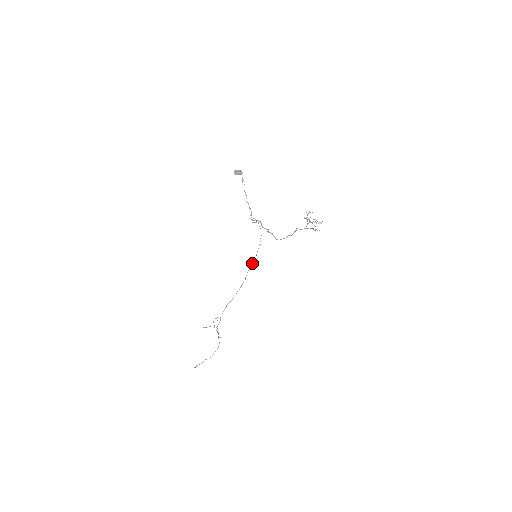
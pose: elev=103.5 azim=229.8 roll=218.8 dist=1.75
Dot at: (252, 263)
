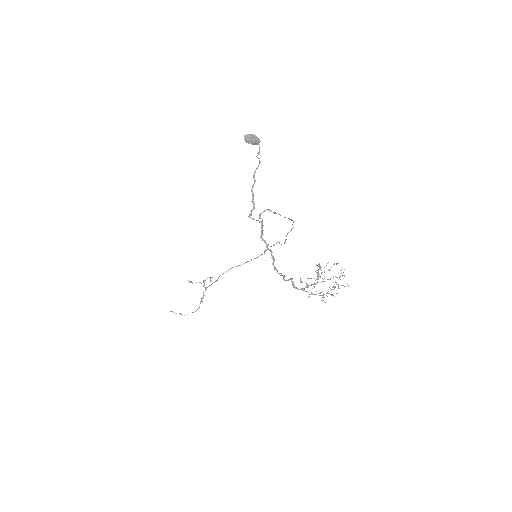
Dot at: (278, 241)
